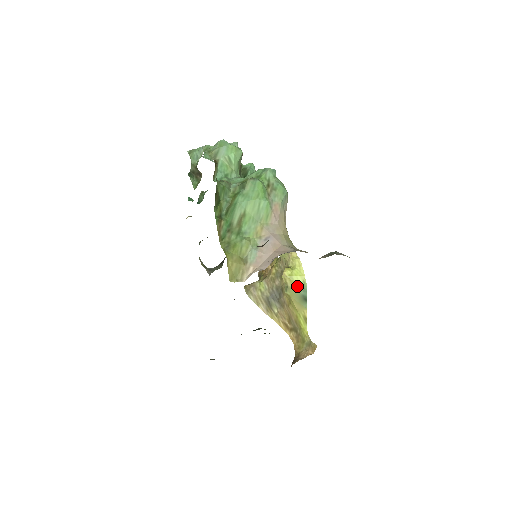
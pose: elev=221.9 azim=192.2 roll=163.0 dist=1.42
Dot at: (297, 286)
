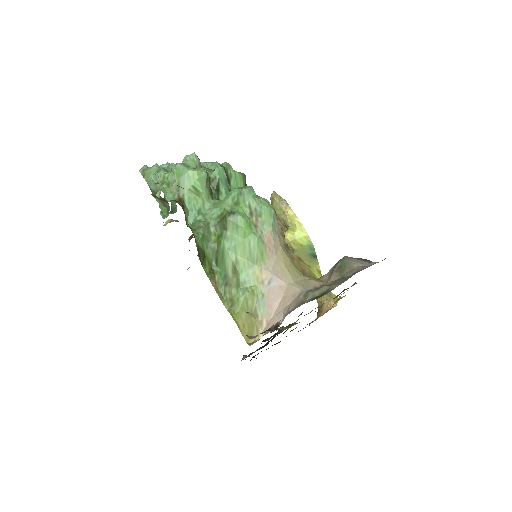
Dot at: (303, 247)
